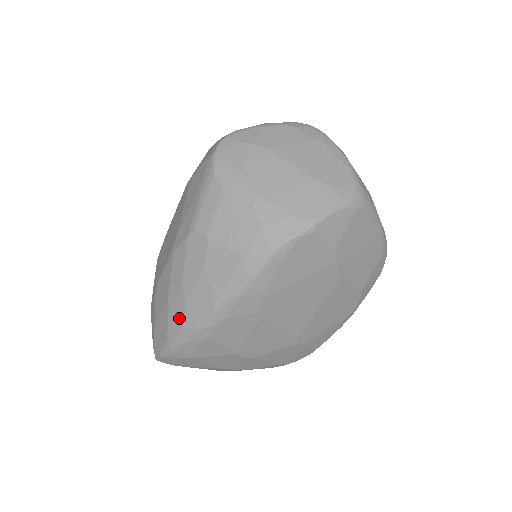
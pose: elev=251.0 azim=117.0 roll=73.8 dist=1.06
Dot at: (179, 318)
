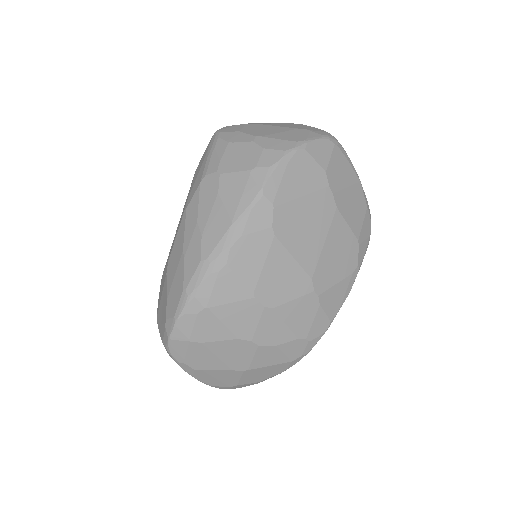
Dot at: (196, 256)
